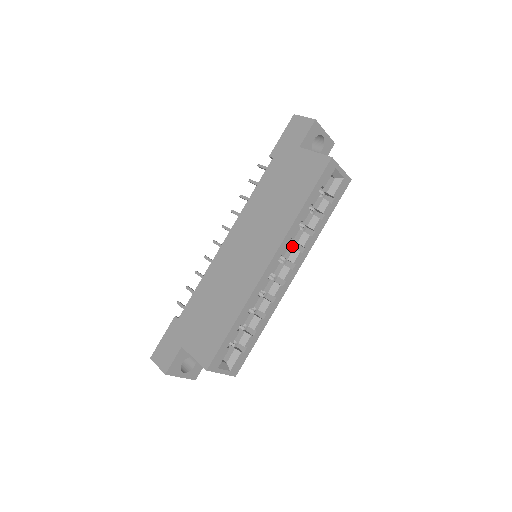
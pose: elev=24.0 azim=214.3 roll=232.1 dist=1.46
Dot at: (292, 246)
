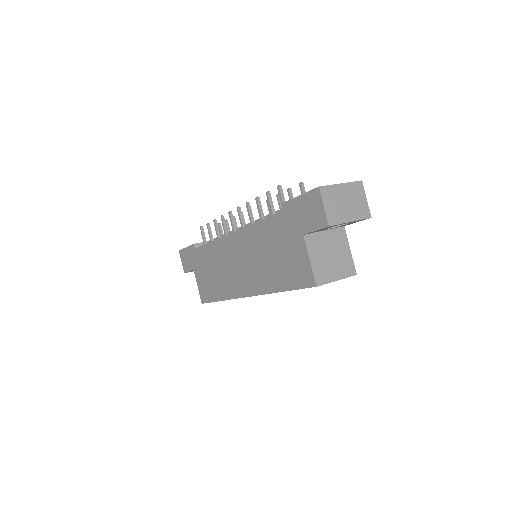
Dot at: occluded
